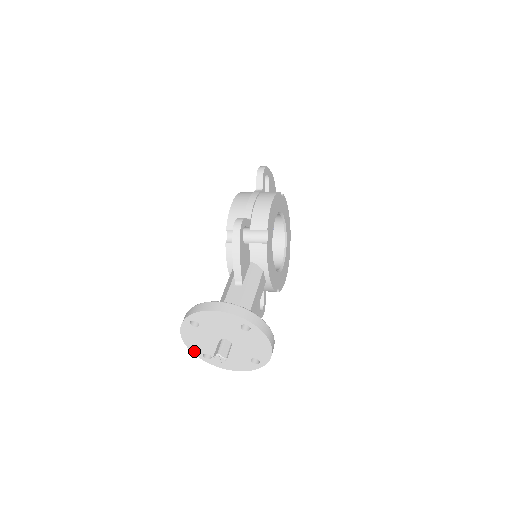
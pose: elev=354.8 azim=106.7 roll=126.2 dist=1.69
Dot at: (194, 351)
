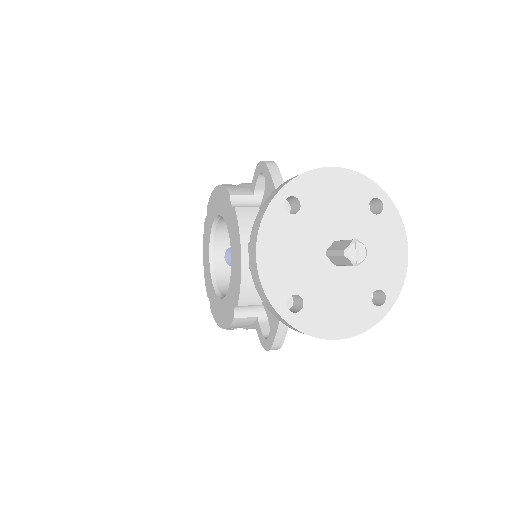
Dot at: (271, 292)
